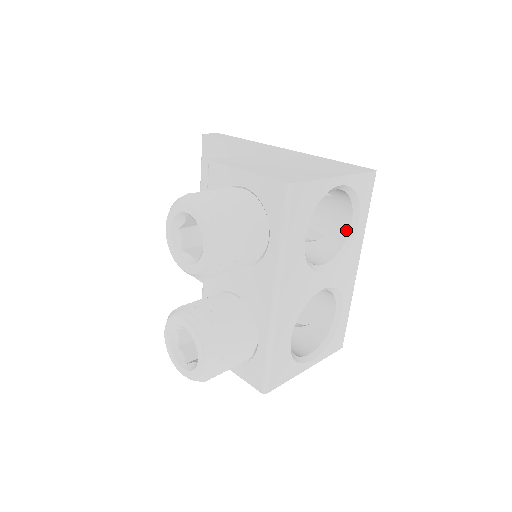
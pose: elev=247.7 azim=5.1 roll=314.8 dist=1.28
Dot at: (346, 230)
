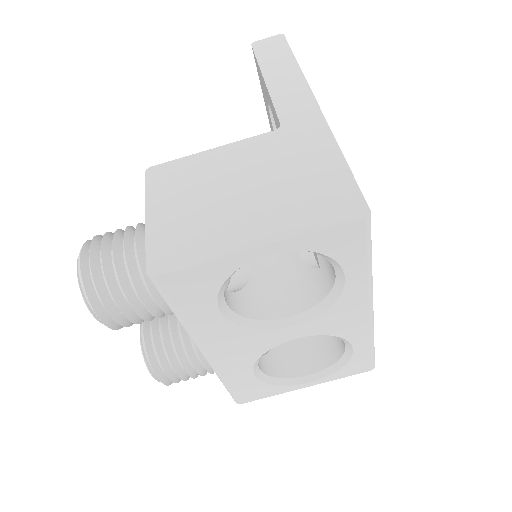
Dot at: (333, 278)
